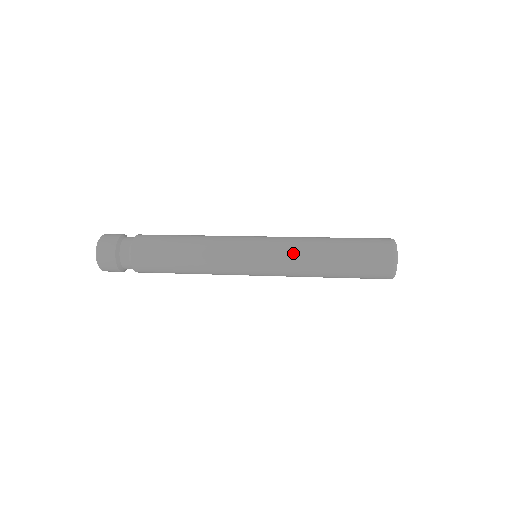
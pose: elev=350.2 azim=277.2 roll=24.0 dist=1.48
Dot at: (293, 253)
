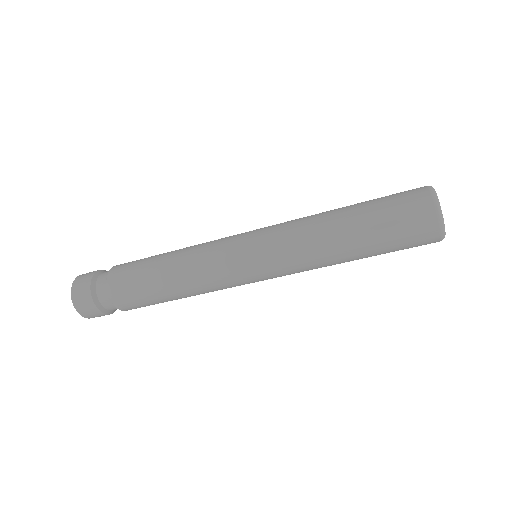
Dot at: (296, 237)
